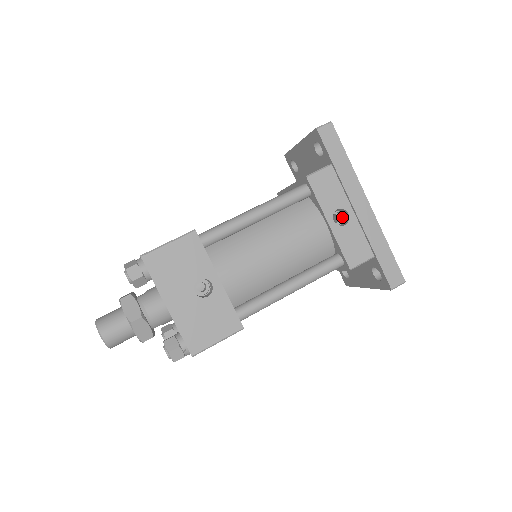
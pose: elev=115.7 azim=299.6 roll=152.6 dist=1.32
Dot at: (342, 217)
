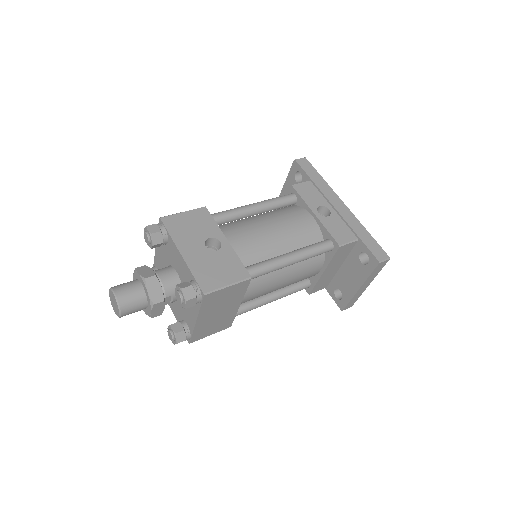
Dot at: occluded
